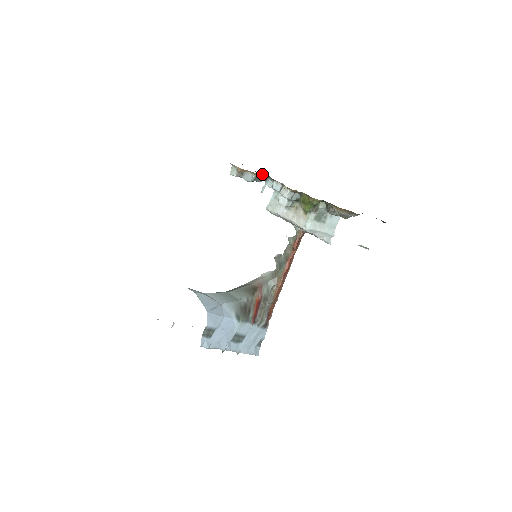
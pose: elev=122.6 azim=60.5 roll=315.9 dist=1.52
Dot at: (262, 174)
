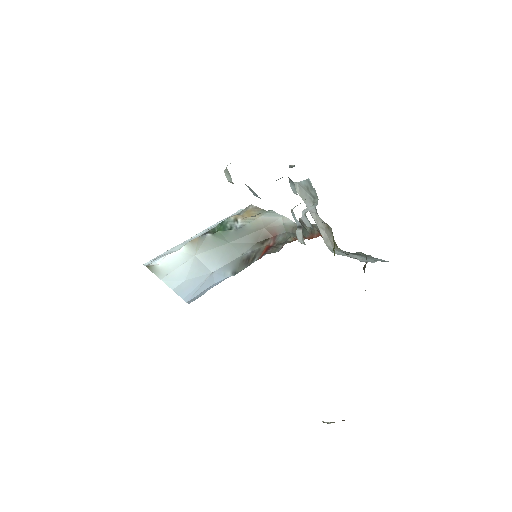
Dot at: occluded
